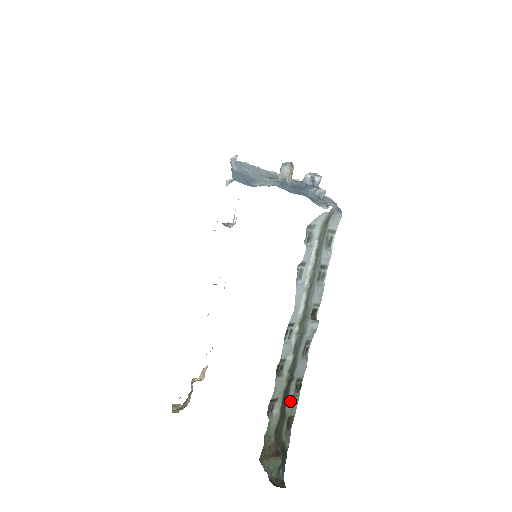
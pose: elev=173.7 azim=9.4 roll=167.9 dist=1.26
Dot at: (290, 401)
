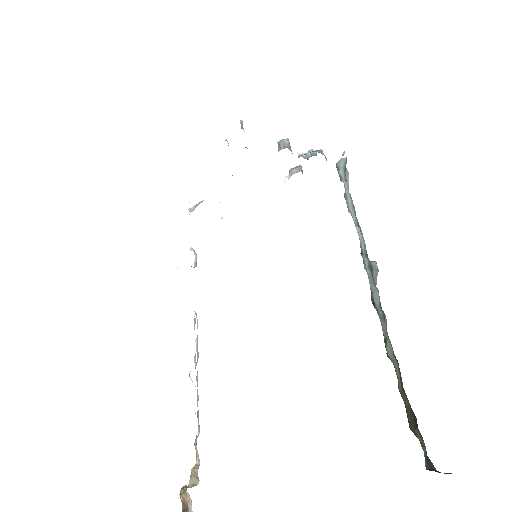
Dot at: occluded
